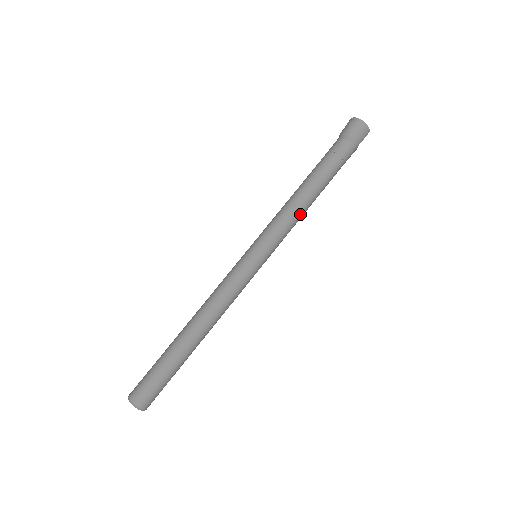
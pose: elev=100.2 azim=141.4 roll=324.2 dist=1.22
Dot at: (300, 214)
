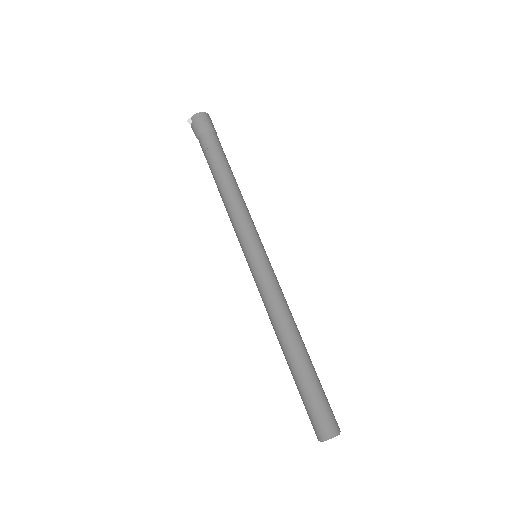
Dot at: occluded
